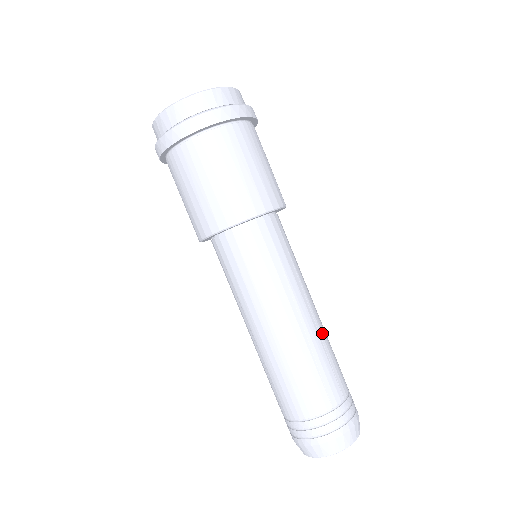
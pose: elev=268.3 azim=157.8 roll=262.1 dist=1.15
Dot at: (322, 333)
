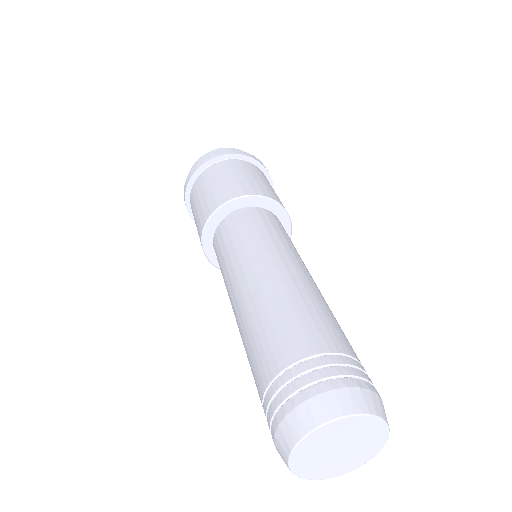
Dot at: (321, 296)
